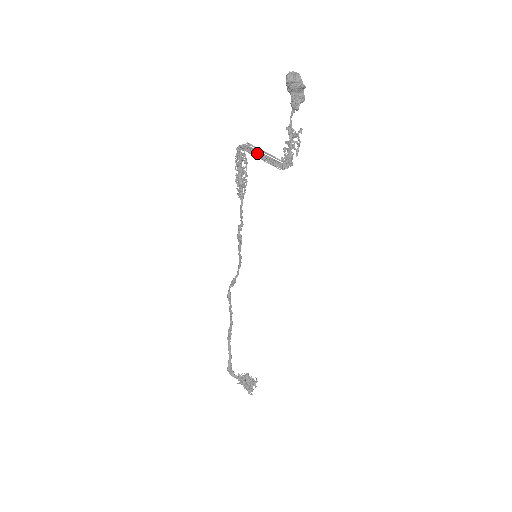
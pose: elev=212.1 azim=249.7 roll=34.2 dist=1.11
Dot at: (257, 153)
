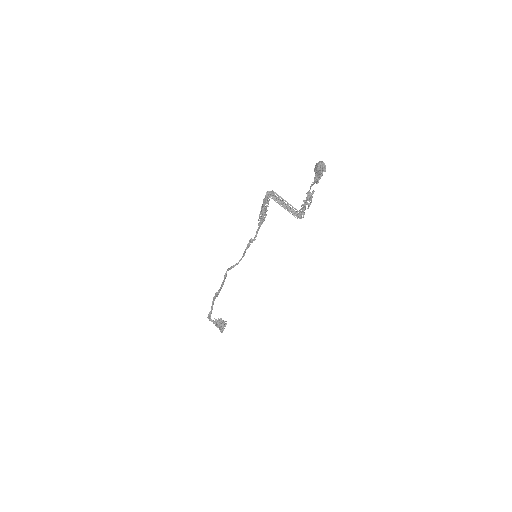
Dot at: (279, 200)
